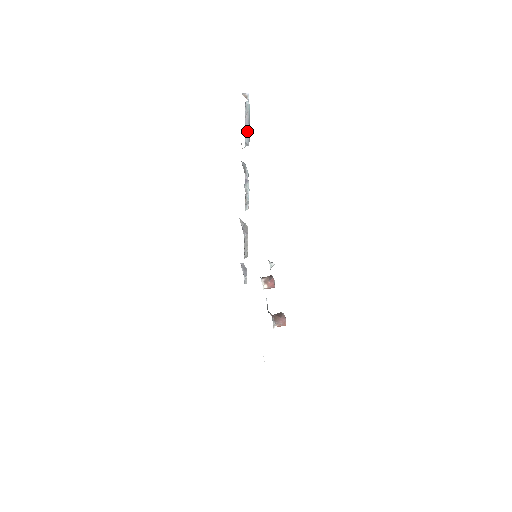
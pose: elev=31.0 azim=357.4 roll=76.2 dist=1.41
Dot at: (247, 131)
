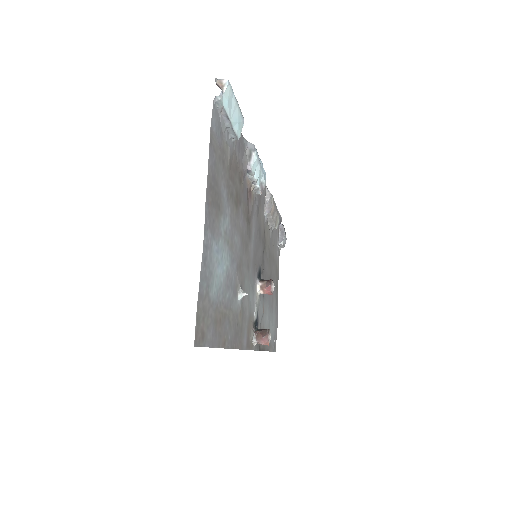
Dot at: (229, 127)
